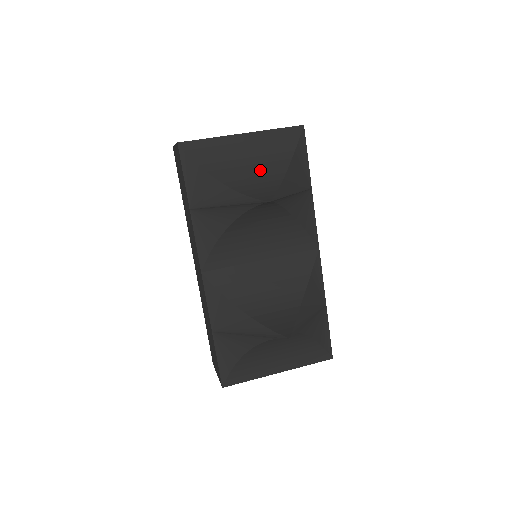
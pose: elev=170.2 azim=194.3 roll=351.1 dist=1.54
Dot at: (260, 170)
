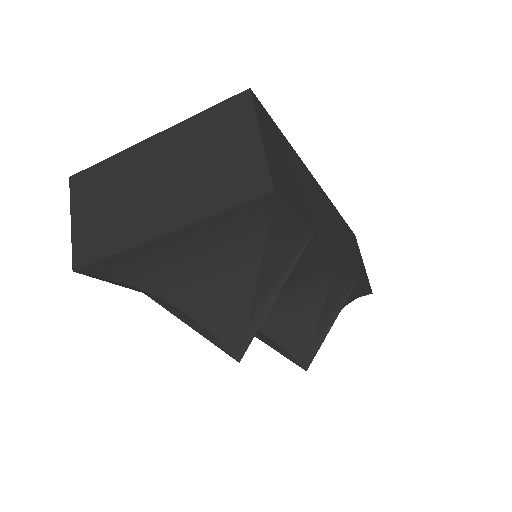
Dot at: (216, 273)
